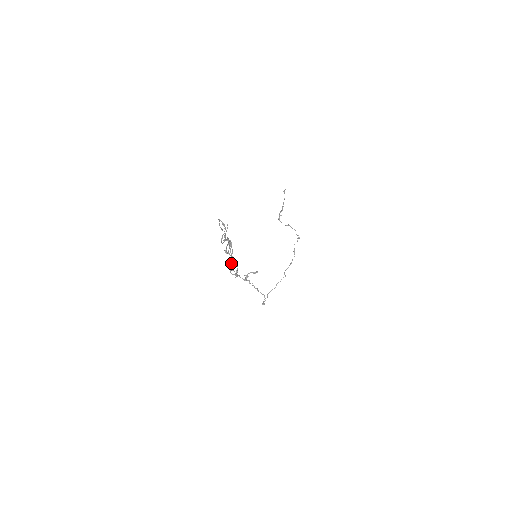
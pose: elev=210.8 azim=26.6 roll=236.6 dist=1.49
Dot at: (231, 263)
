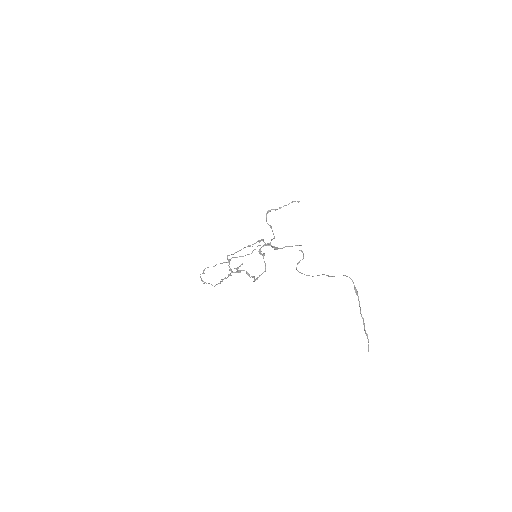
Dot at: occluded
